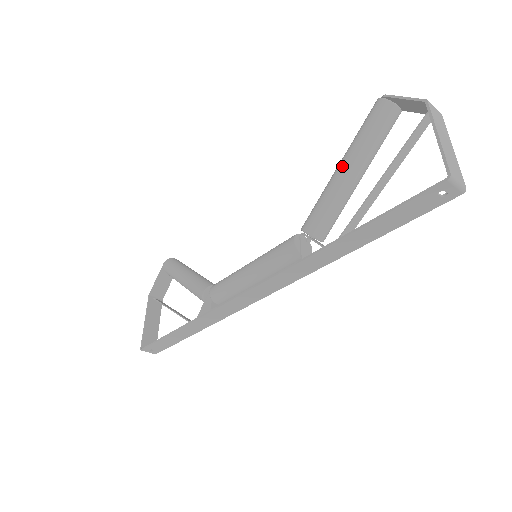
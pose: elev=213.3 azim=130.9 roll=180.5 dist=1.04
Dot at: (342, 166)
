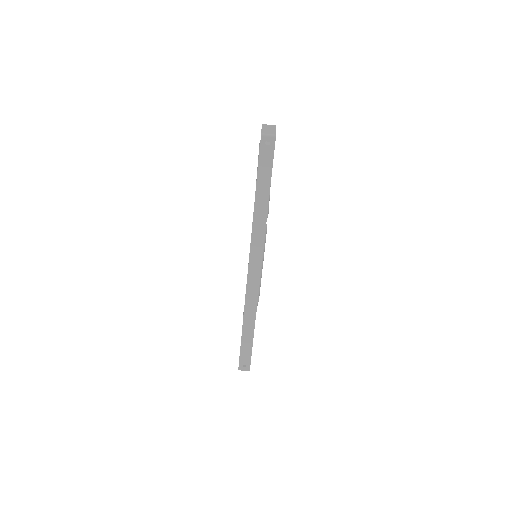
Dot at: occluded
